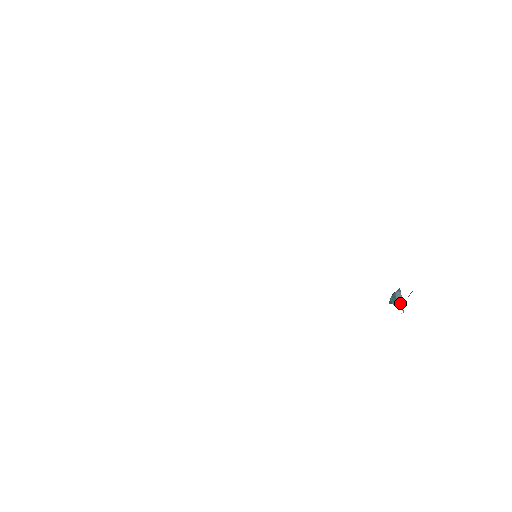
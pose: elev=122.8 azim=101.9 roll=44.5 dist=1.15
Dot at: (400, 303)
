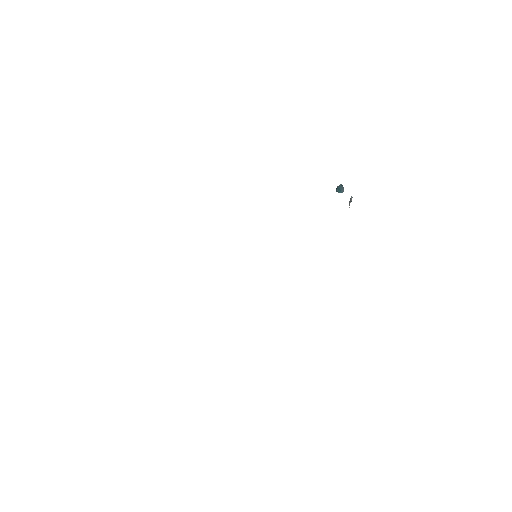
Dot at: occluded
